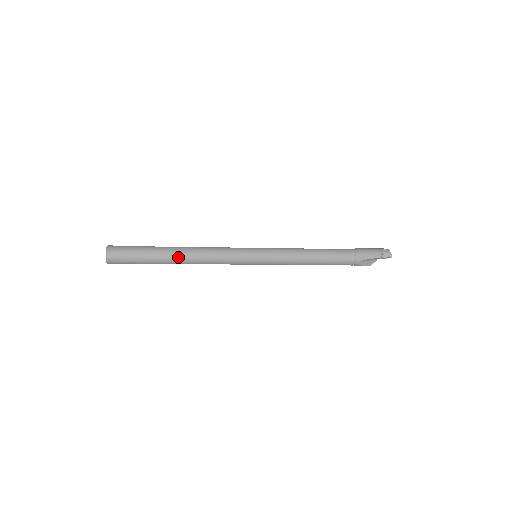
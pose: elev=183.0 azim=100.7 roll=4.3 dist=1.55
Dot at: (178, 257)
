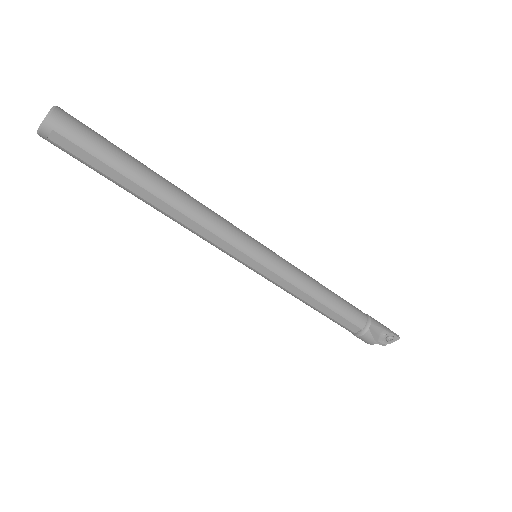
Dot at: (163, 183)
